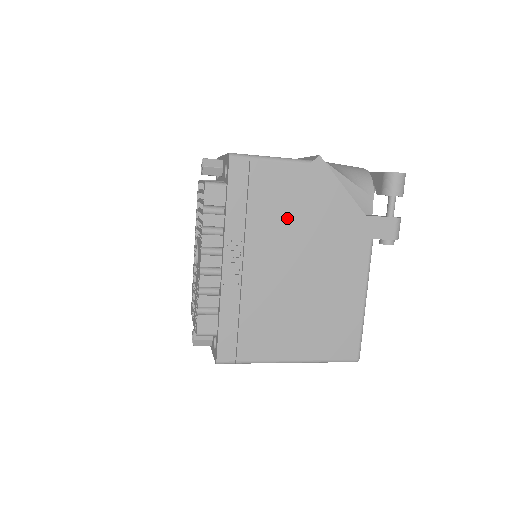
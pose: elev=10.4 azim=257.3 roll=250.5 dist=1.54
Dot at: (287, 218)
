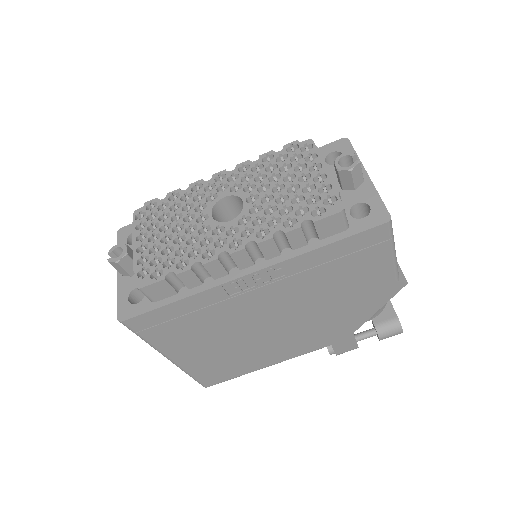
Dot at: (329, 293)
